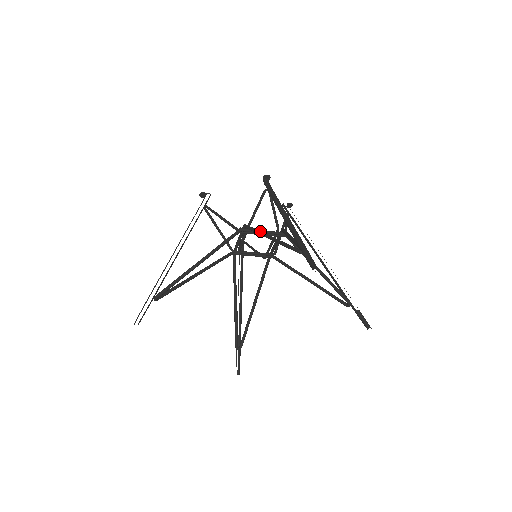
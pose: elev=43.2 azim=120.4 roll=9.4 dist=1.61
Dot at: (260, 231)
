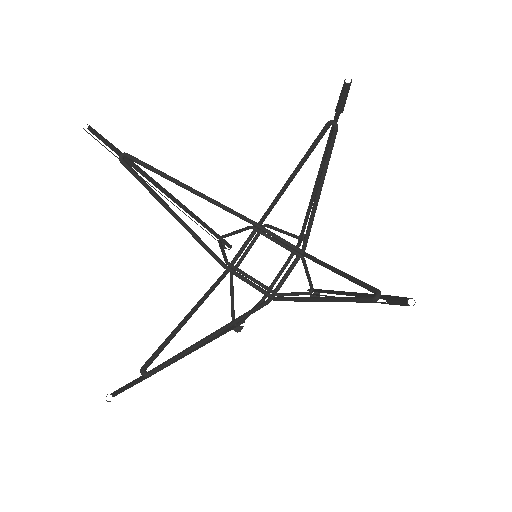
Dot at: (281, 193)
